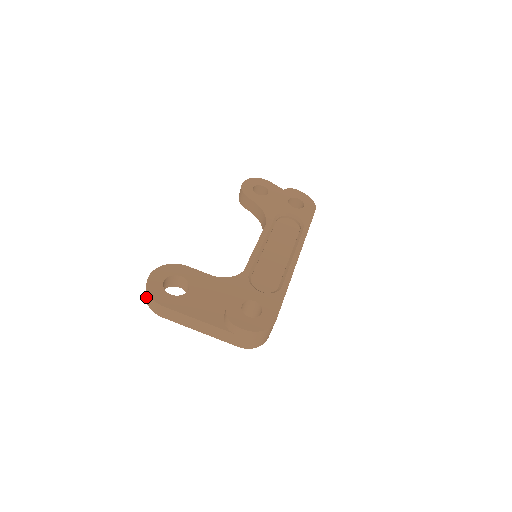
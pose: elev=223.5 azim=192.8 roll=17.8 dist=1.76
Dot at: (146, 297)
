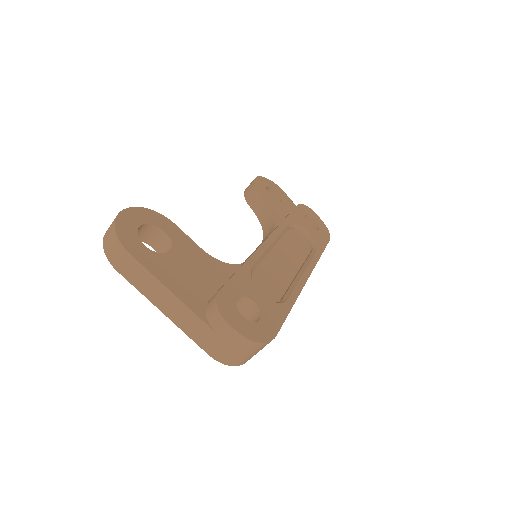
Dot at: (106, 235)
